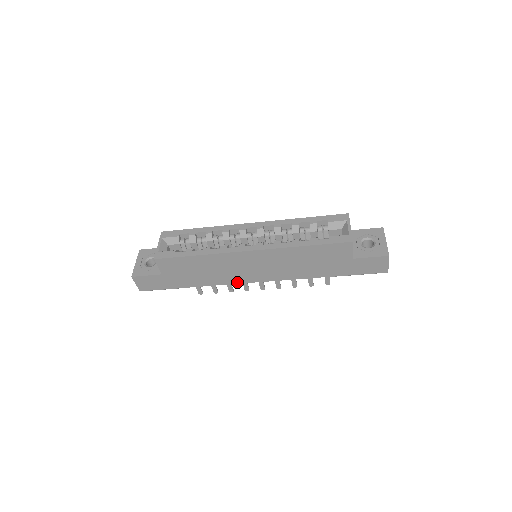
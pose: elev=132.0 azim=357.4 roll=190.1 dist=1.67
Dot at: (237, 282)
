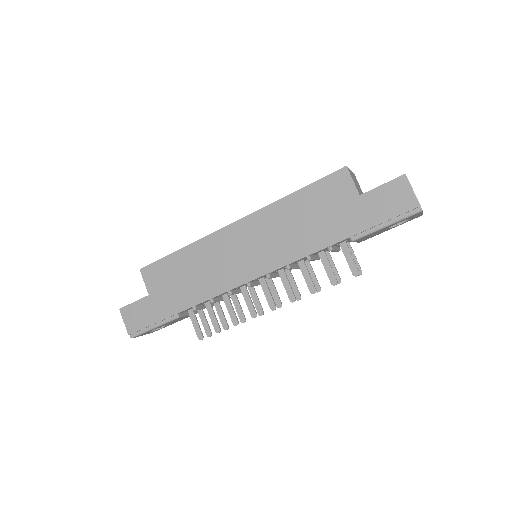
Dot at: (231, 286)
